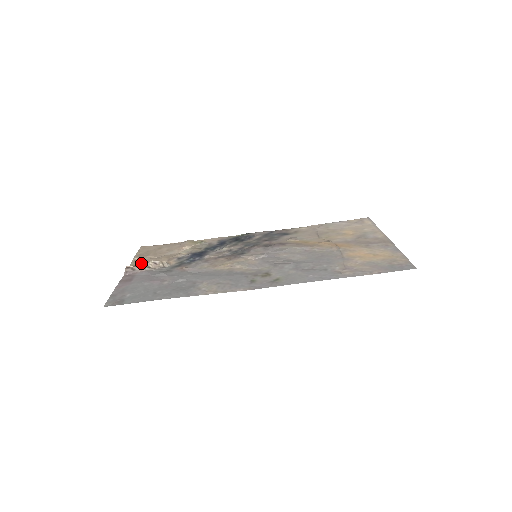
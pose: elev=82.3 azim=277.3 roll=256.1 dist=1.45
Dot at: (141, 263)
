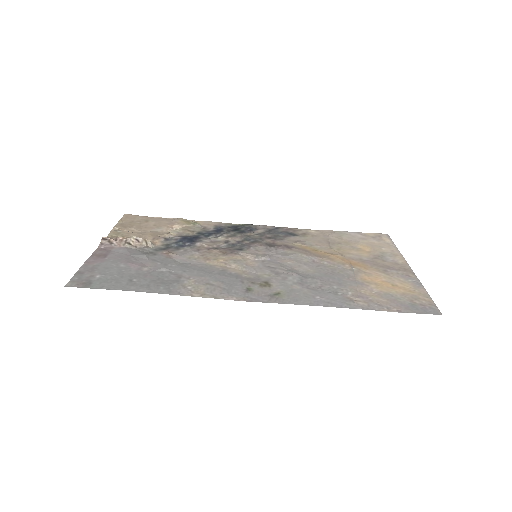
Dot at: (121, 236)
